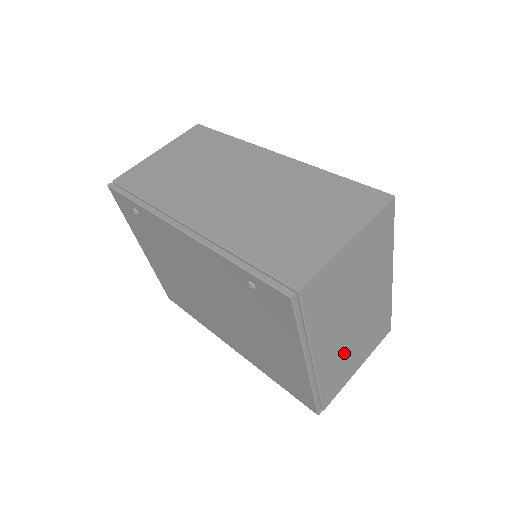
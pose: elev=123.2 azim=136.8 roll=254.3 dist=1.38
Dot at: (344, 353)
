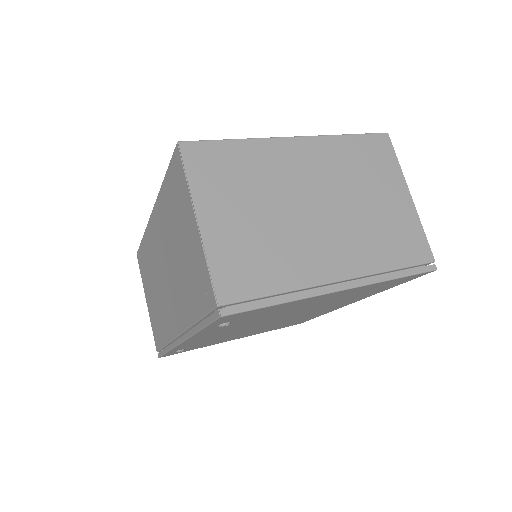
Dot at: (365, 225)
